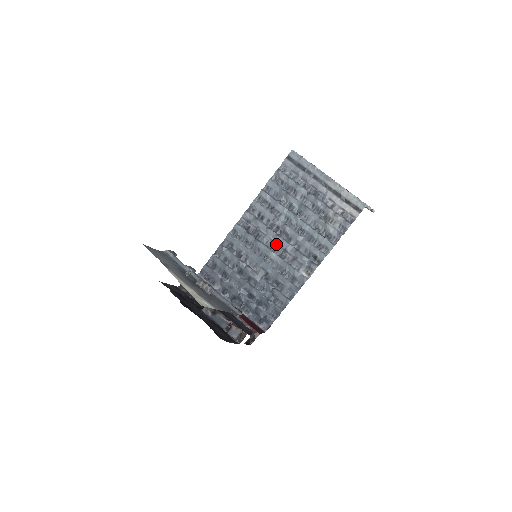
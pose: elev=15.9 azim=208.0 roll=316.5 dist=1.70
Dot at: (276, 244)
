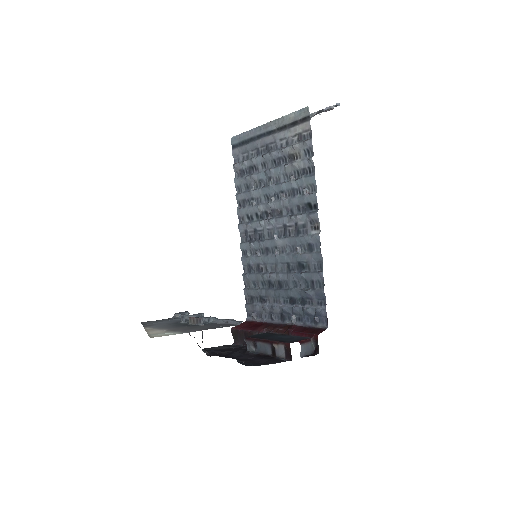
Dot at: (275, 229)
